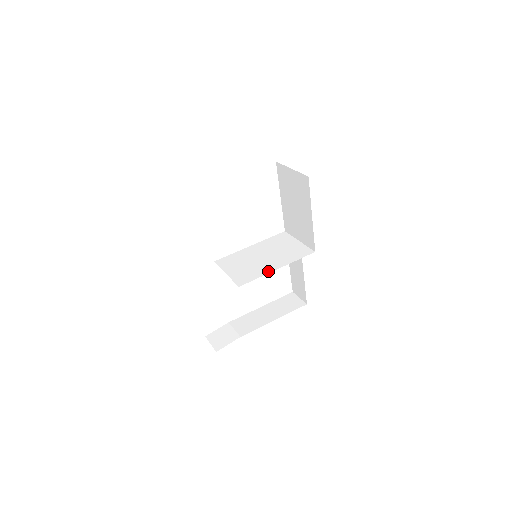
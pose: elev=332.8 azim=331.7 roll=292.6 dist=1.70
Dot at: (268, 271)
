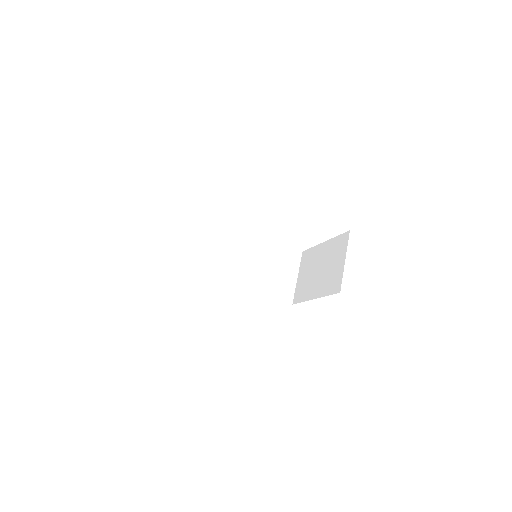
Dot at: (245, 286)
